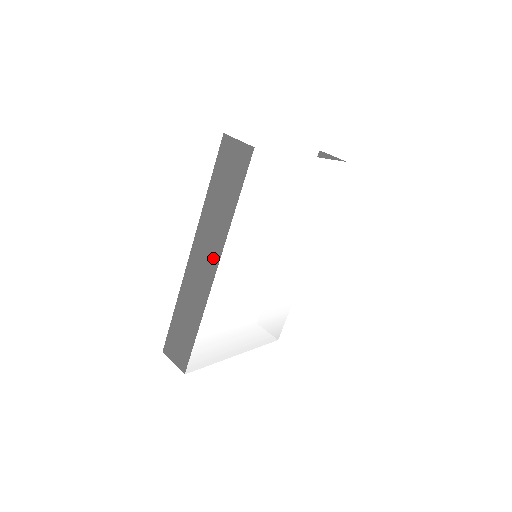
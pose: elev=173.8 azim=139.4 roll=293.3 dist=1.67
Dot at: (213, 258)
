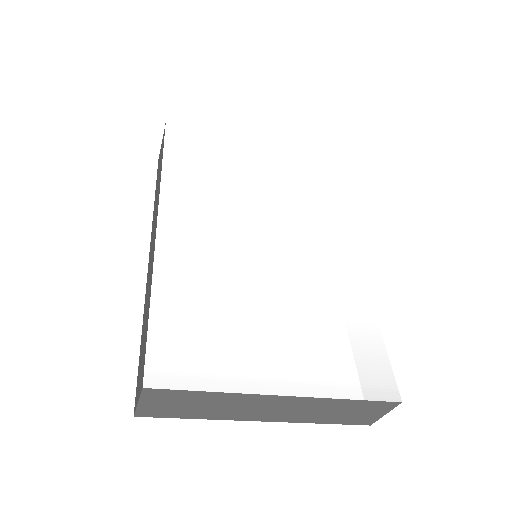
Dot at: (156, 219)
